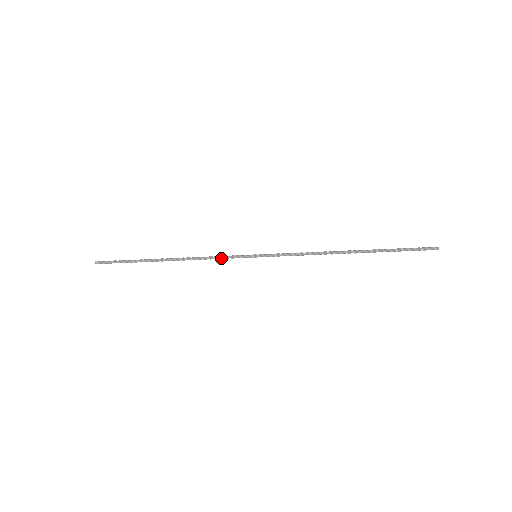
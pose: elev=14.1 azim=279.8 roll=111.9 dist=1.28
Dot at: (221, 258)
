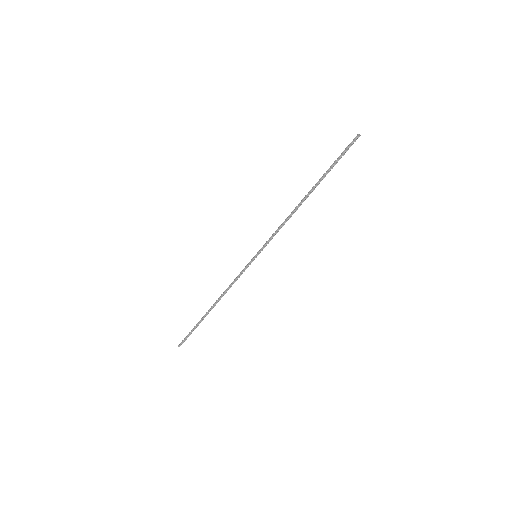
Dot at: (238, 277)
